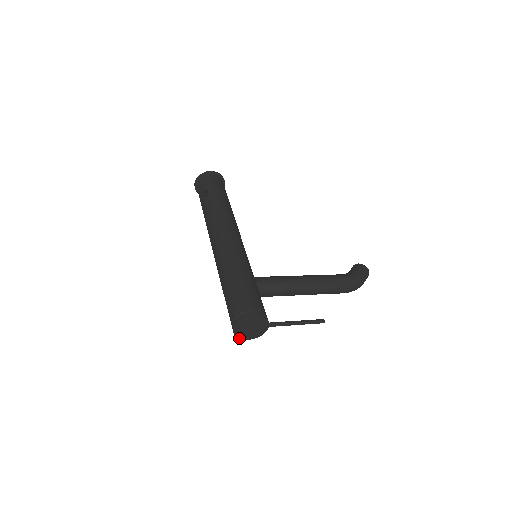
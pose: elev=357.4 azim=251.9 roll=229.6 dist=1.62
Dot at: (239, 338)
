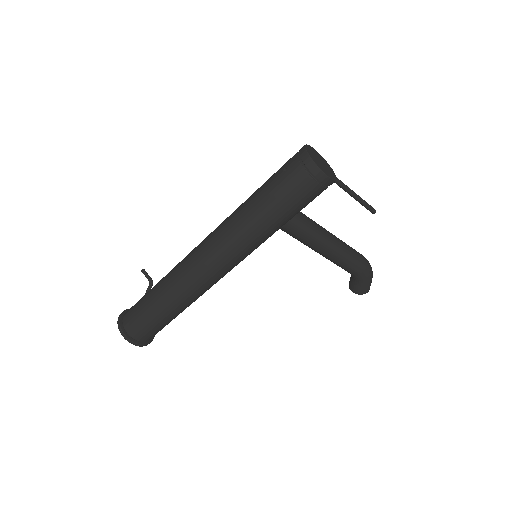
Dot at: (318, 167)
